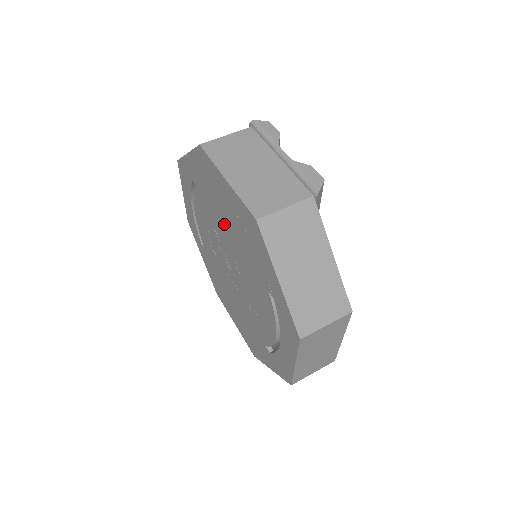
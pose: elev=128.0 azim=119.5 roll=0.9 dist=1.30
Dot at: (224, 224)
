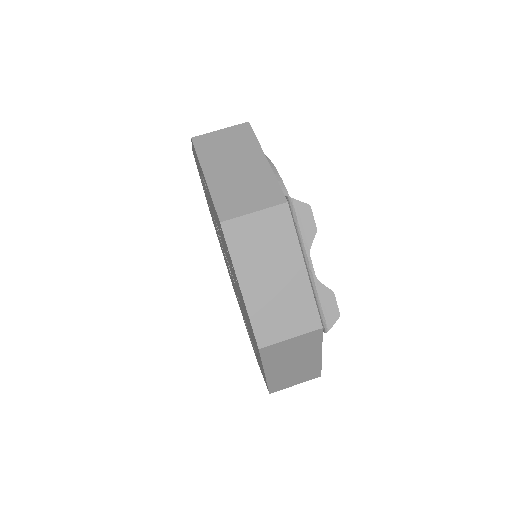
Dot at: occluded
